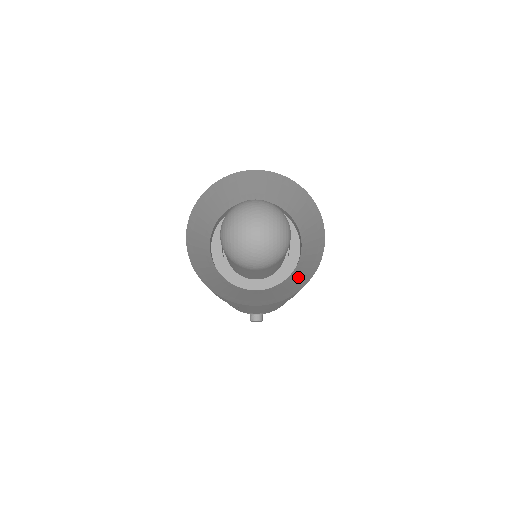
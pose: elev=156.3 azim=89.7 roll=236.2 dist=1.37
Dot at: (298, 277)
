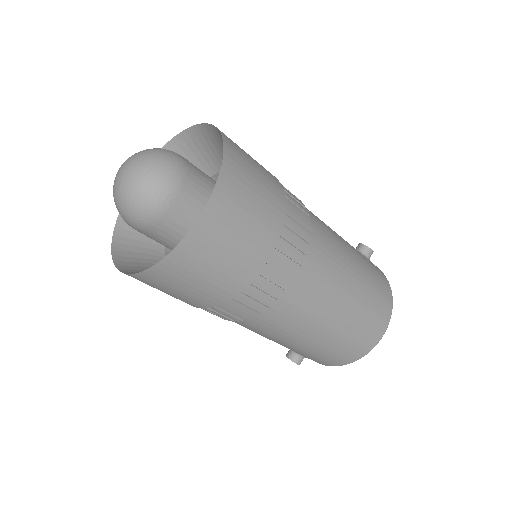
Dot at: occluded
